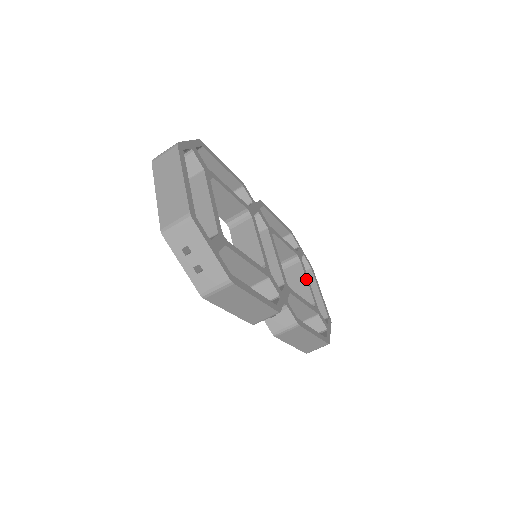
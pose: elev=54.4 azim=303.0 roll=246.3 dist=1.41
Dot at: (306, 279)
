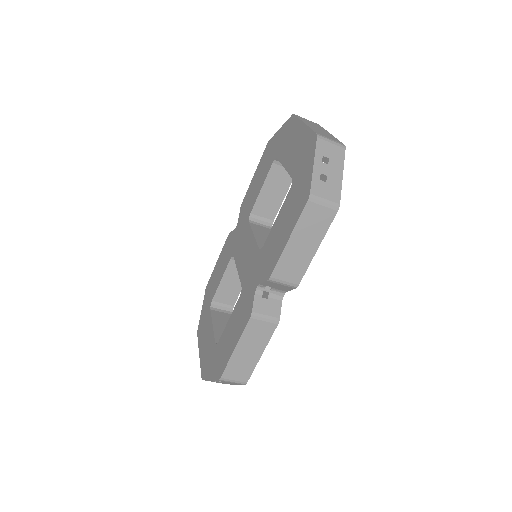
Dot at: occluded
